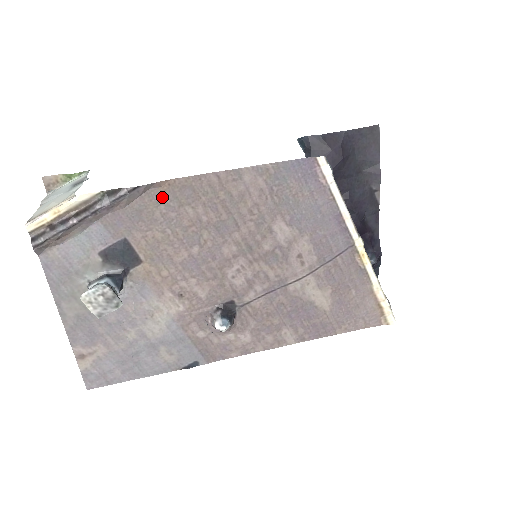
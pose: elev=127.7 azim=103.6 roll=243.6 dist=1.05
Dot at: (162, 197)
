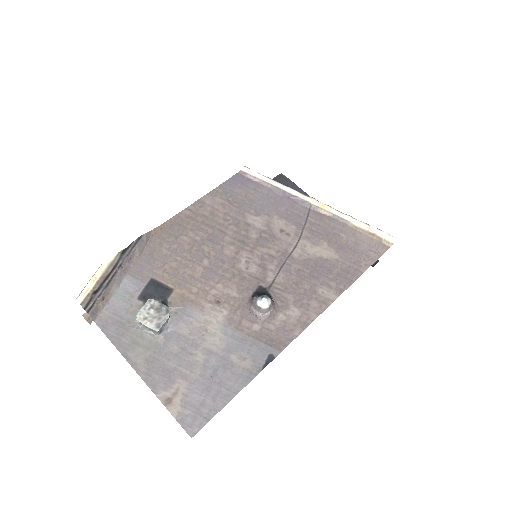
Dot at: (161, 239)
